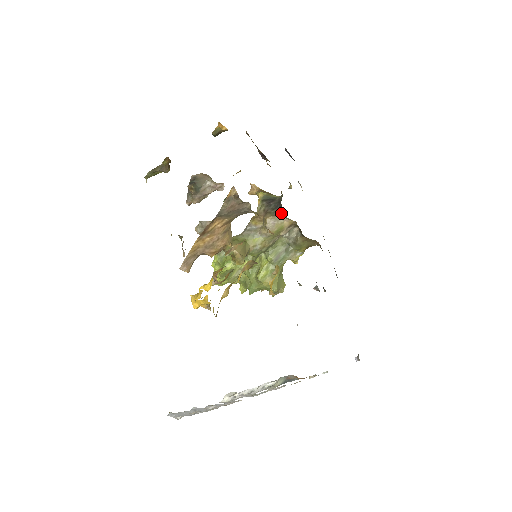
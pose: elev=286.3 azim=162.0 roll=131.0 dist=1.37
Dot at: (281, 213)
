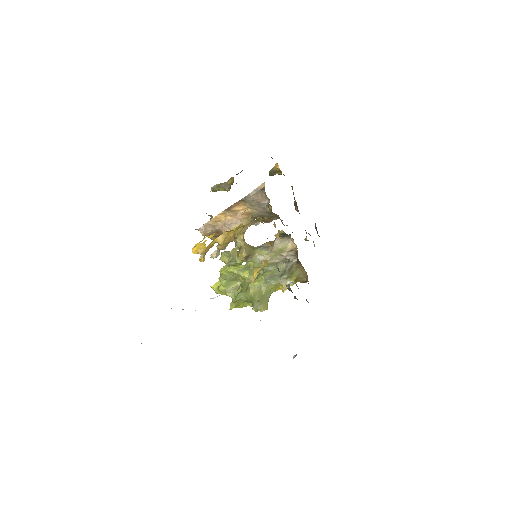
Dot at: (289, 236)
